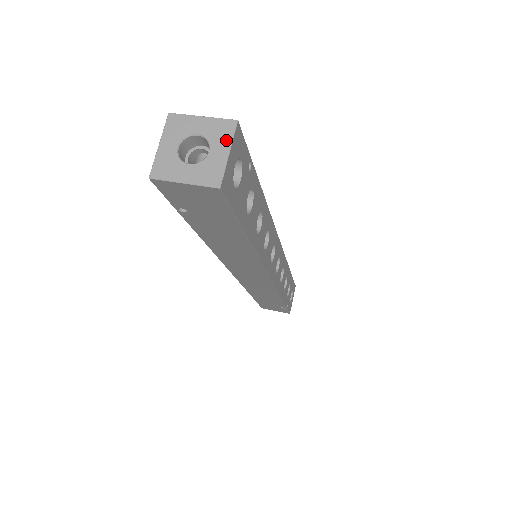
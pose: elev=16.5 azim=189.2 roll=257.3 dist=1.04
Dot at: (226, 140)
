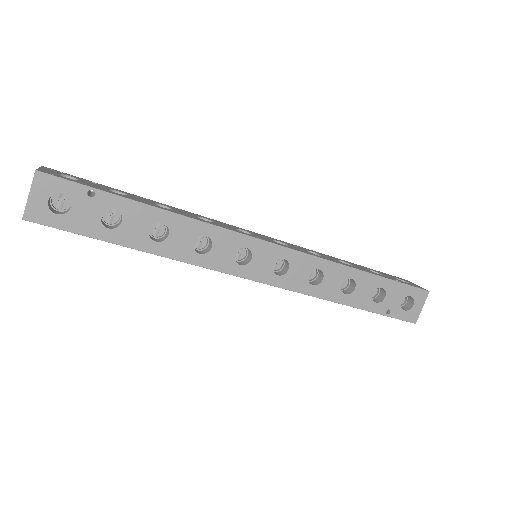
Dot at: (32, 185)
